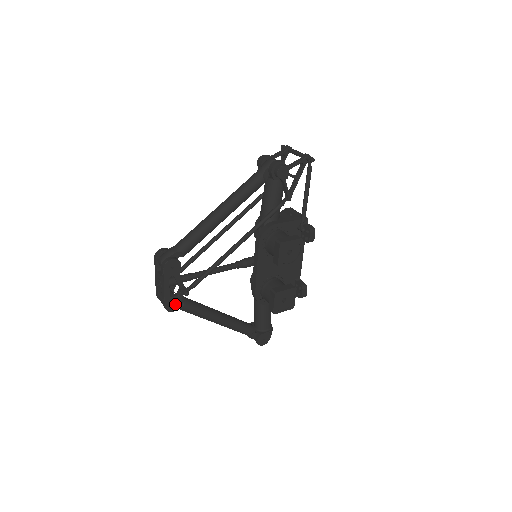
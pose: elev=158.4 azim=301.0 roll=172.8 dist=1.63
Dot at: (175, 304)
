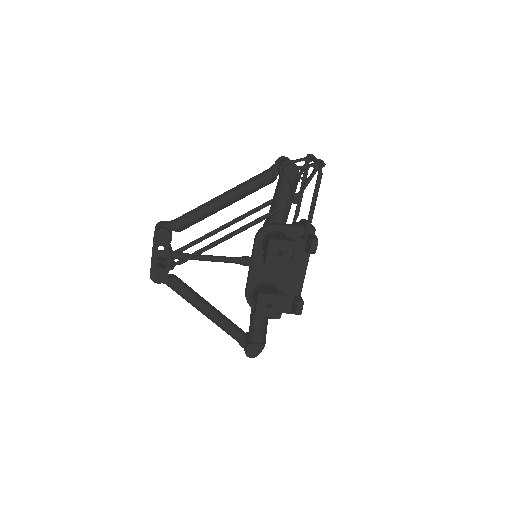
Dot at: (161, 276)
